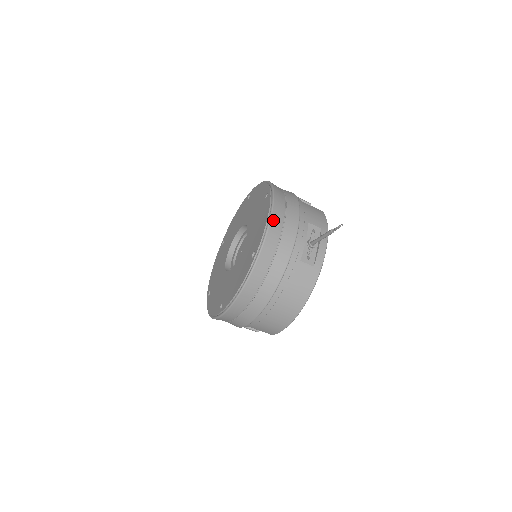
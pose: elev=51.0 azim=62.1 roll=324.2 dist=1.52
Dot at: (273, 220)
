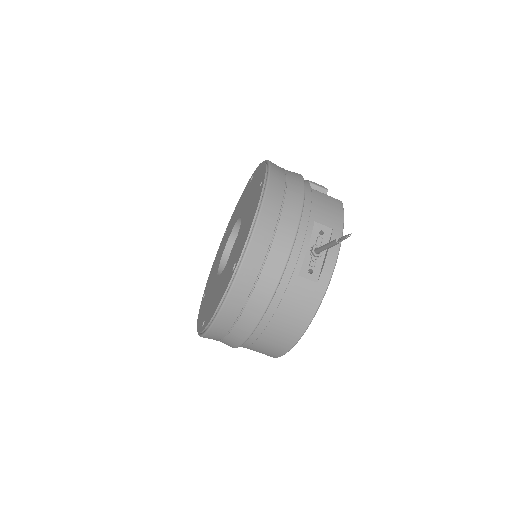
Dot at: (261, 221)
